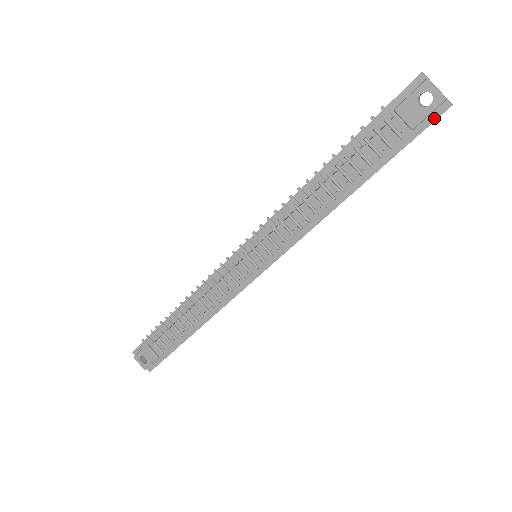
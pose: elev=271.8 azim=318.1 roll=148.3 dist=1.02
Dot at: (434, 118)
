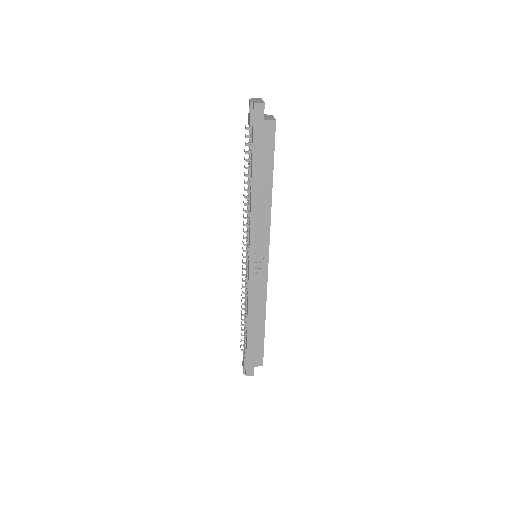
Dot at: (253, 115)
